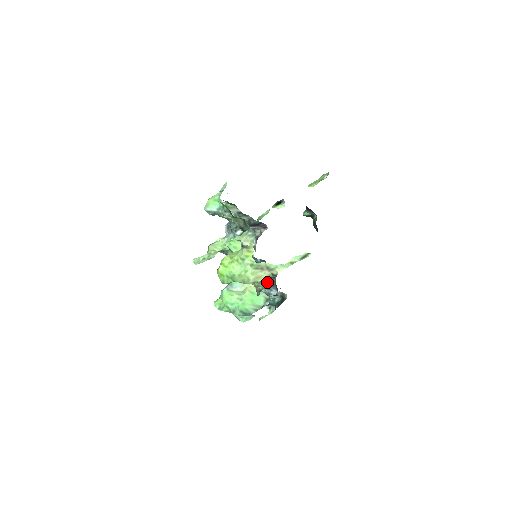
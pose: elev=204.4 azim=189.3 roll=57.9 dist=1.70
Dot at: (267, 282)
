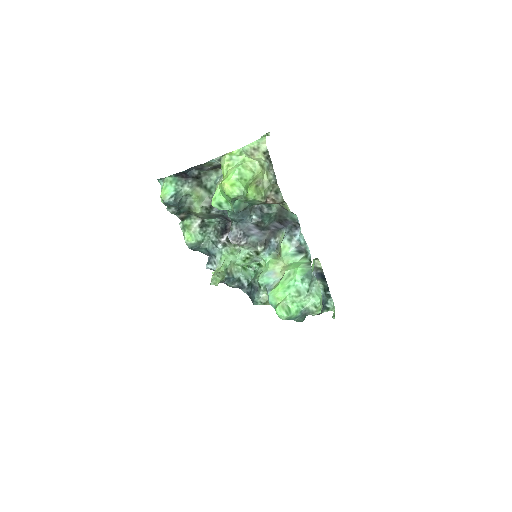
Dot at: (270, 168)
